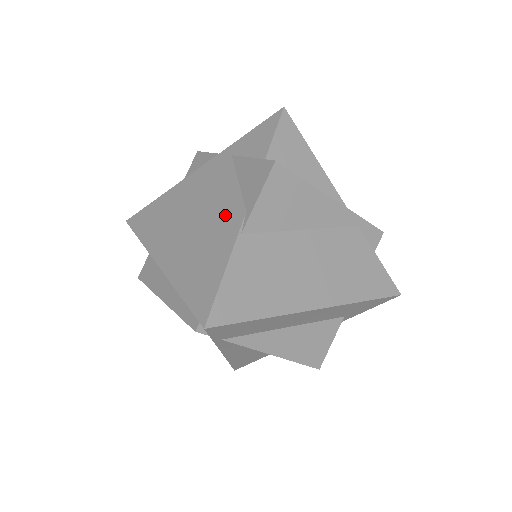
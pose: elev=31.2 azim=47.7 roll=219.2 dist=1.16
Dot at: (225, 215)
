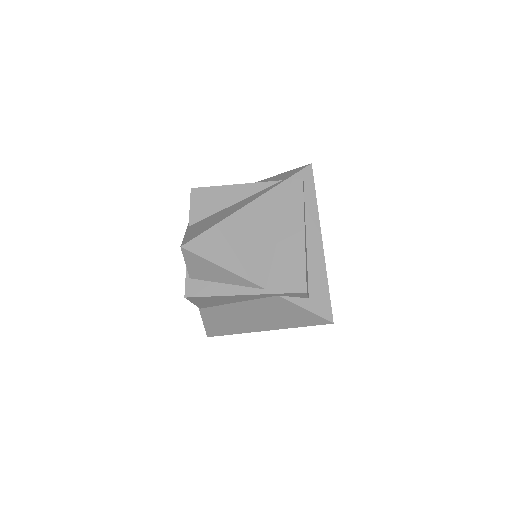
Dot at: occluded
